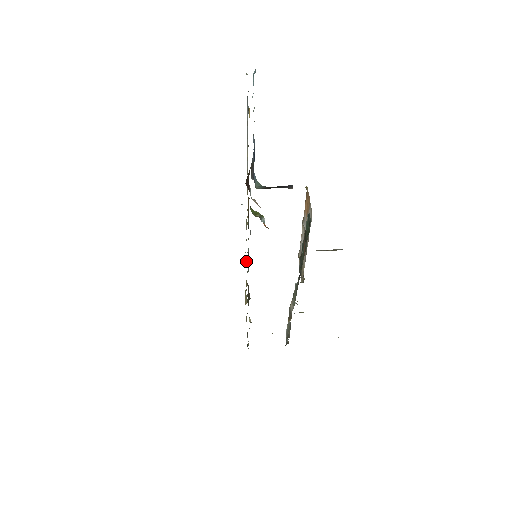
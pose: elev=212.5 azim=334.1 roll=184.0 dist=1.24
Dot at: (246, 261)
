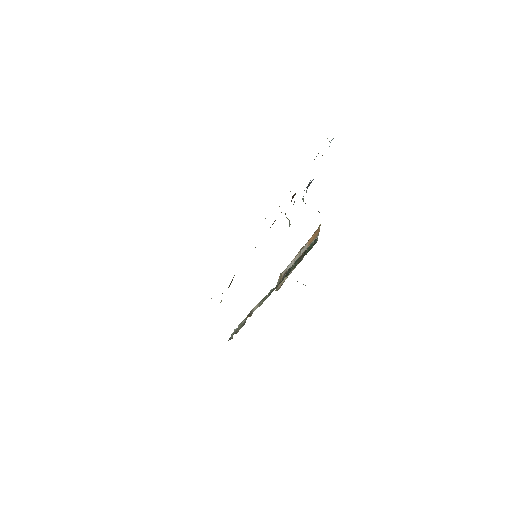
Dot at: occluded
